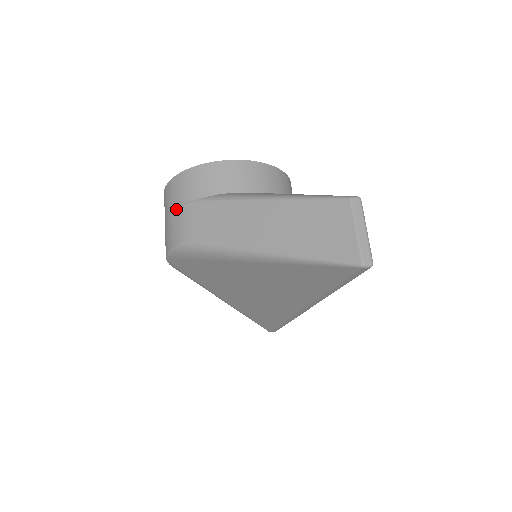
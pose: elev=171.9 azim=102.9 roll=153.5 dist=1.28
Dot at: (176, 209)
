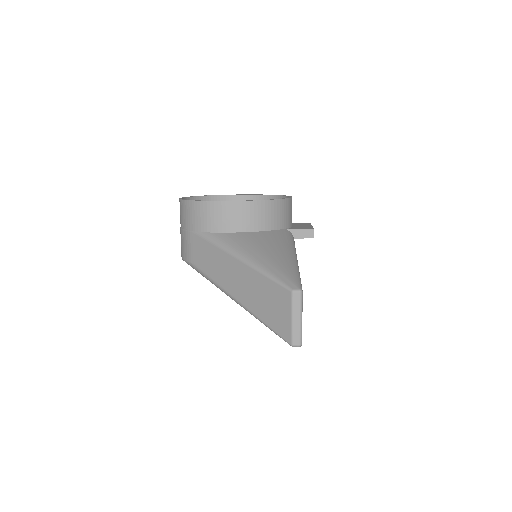
Dot at: (183, 231)
